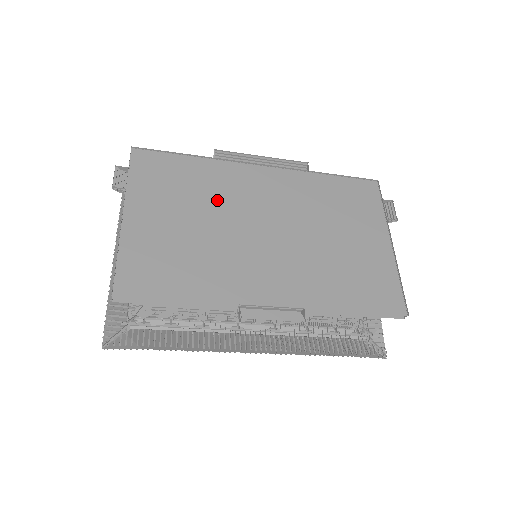
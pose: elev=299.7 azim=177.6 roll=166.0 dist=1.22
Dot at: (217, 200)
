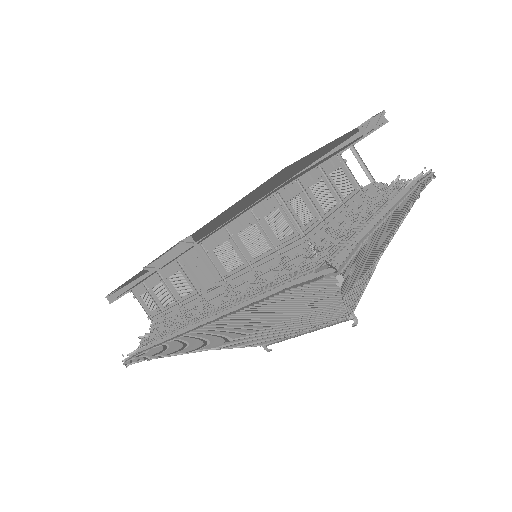
Dot at: occluded
